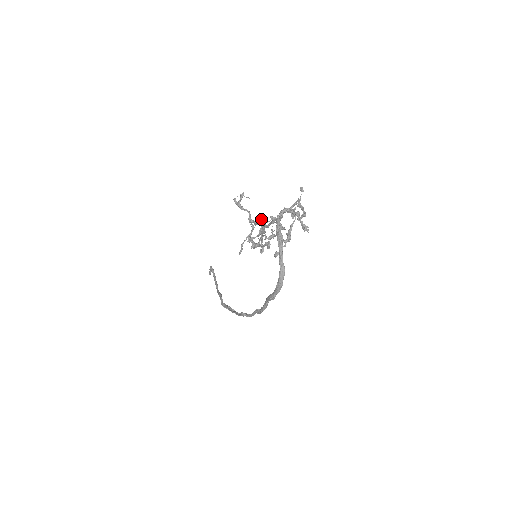
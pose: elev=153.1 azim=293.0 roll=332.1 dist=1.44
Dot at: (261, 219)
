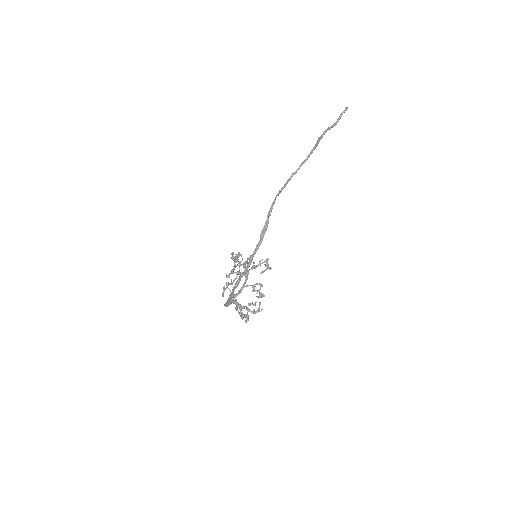
Dot at: (227, 287)
